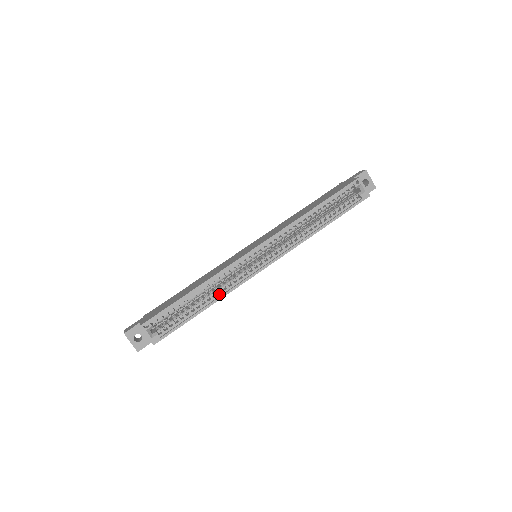
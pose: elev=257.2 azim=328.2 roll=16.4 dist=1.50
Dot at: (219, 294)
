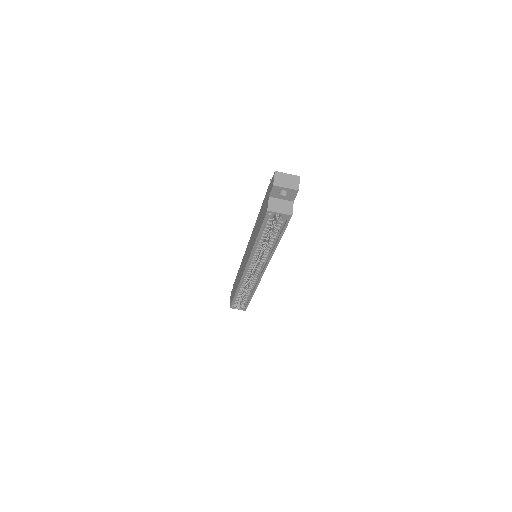
Dot at: (252, 288)
